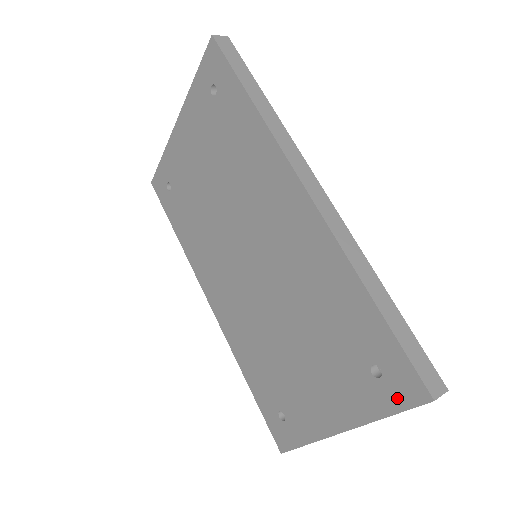
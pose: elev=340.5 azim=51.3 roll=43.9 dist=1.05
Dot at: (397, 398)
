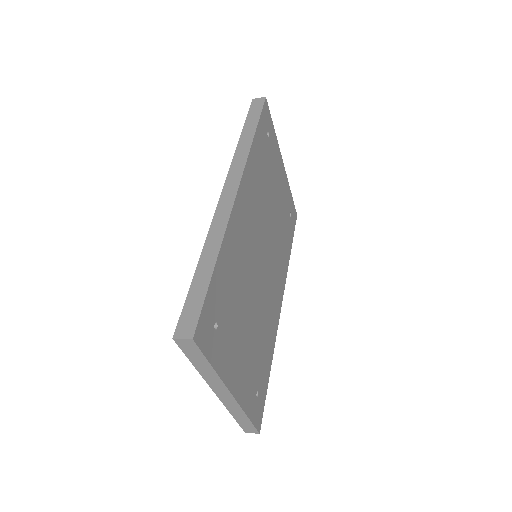
Dot at: occluded
